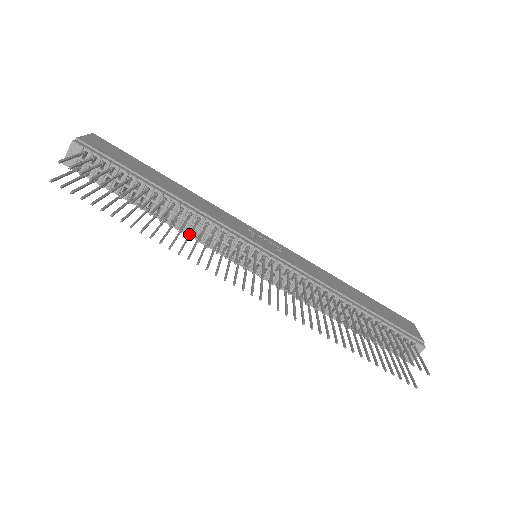
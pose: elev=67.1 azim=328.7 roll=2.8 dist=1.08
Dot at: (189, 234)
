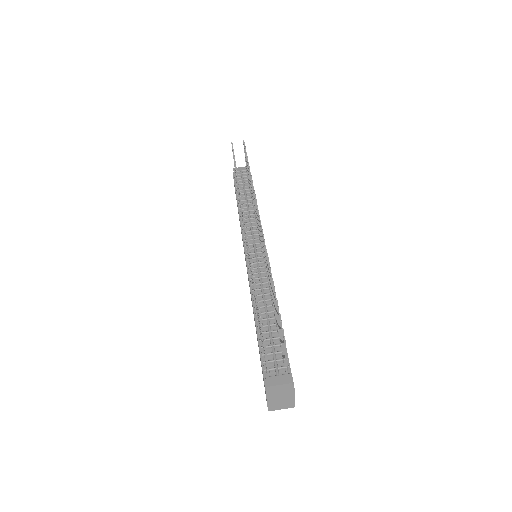
Dot at: occluded
